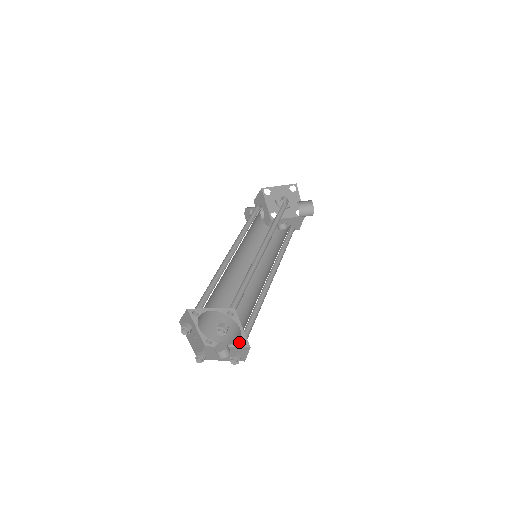
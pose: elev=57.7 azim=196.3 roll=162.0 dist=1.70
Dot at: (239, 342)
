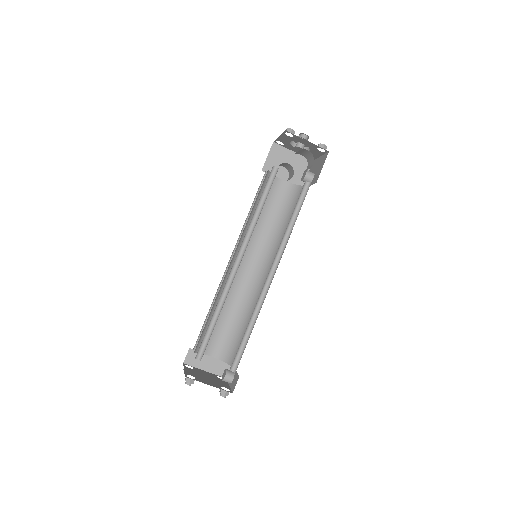
Dot at: occluded
